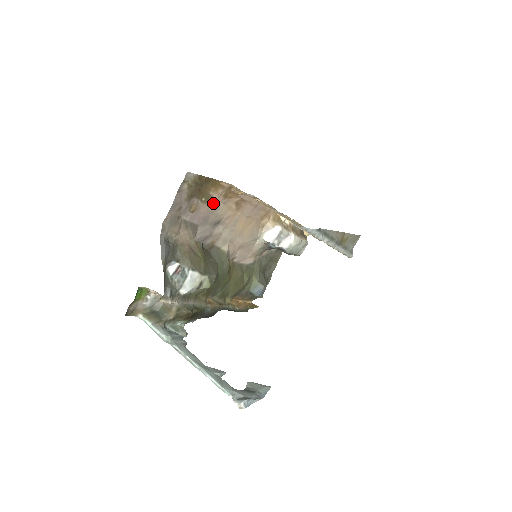
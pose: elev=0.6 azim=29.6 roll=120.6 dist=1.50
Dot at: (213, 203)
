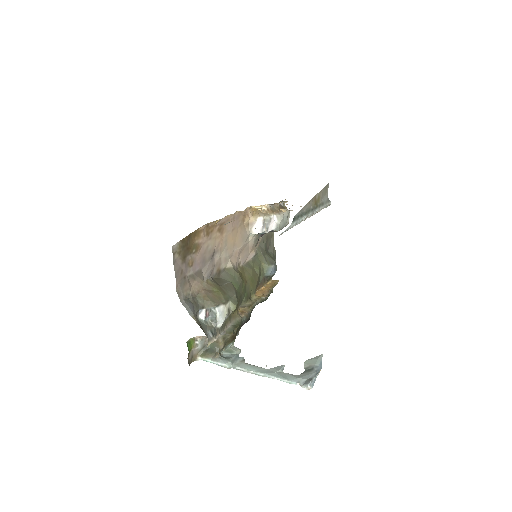
Dot at: (202, 246)
